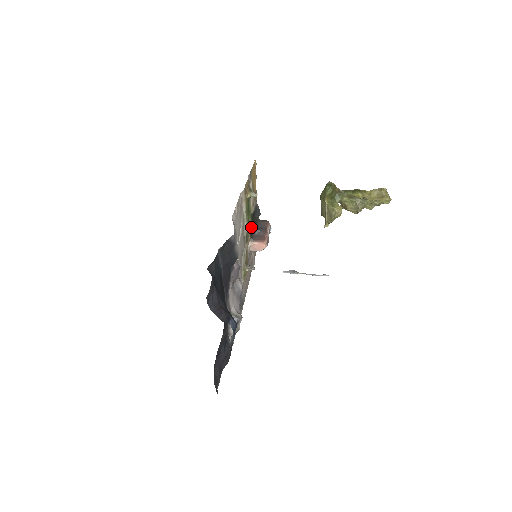
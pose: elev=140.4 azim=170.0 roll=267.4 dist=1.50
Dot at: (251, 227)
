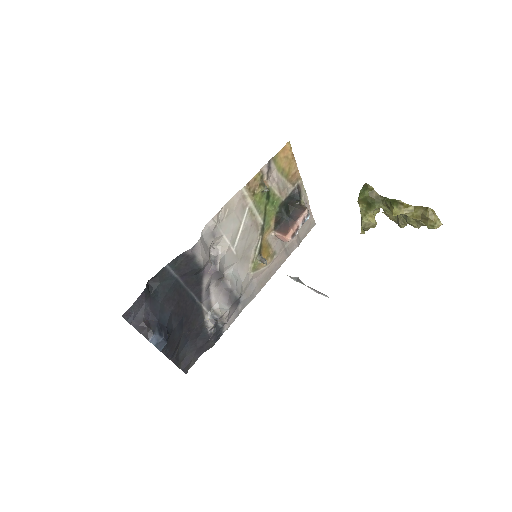
Dot at: (277, 216)
